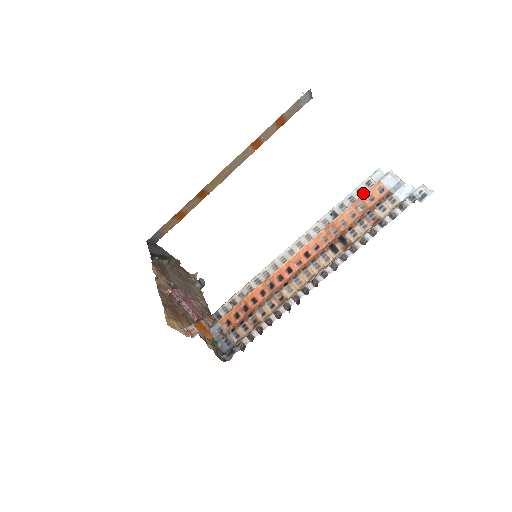
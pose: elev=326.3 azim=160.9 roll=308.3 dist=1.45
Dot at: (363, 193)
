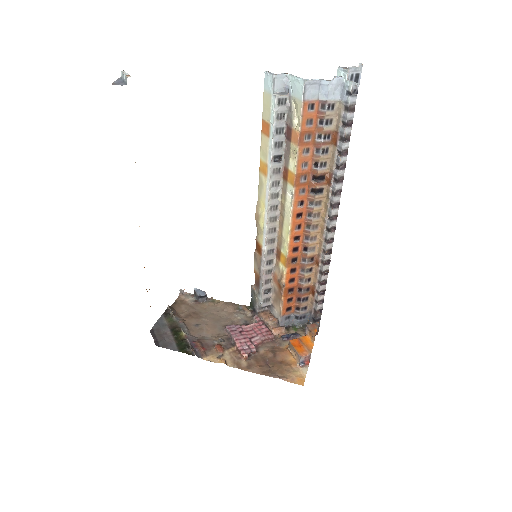
Dot at: (299, 126)
